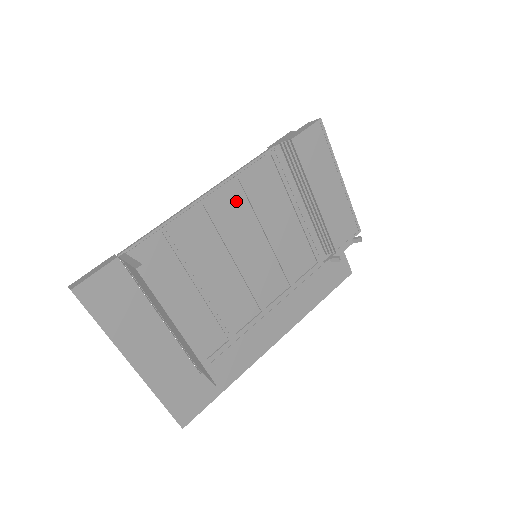
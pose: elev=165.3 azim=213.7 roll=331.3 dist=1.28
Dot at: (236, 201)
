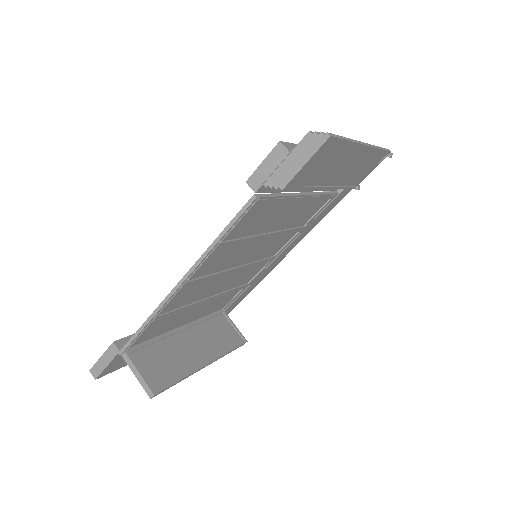
Dot at: (220, 255)
